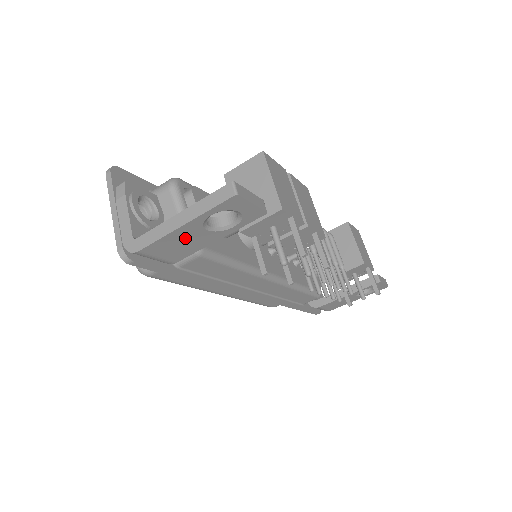
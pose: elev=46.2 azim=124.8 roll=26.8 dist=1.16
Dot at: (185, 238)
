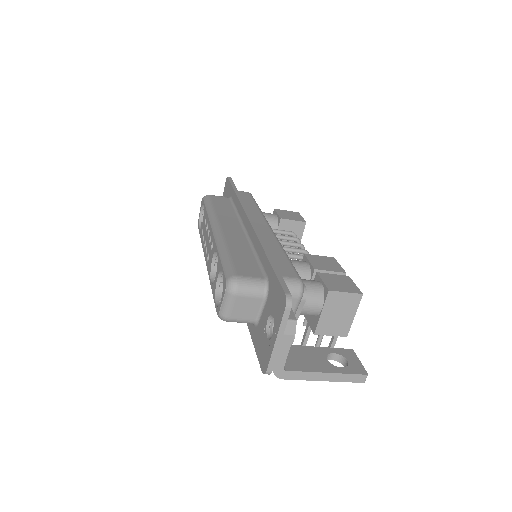
Dot at: occluded
